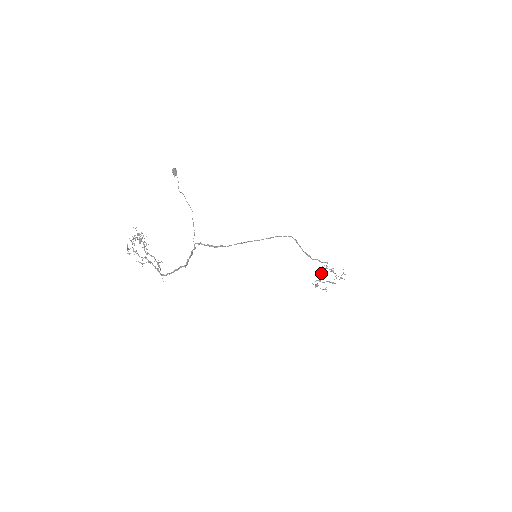
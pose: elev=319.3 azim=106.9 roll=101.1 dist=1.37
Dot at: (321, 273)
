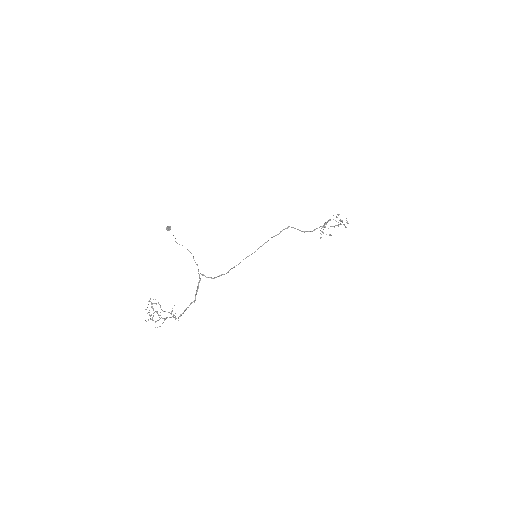
Dot at: occluded
